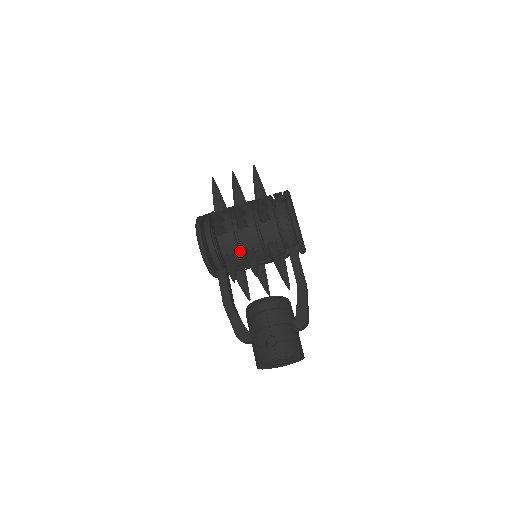
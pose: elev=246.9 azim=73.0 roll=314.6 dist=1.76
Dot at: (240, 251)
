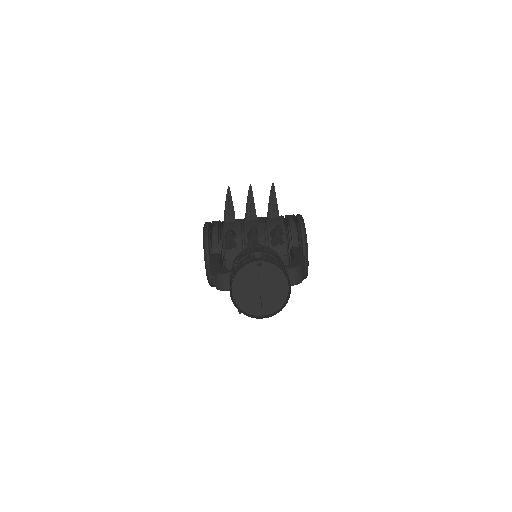
Dot at: (242, 238)
